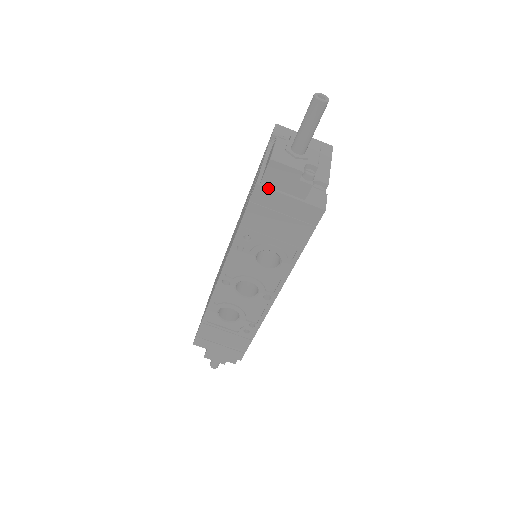
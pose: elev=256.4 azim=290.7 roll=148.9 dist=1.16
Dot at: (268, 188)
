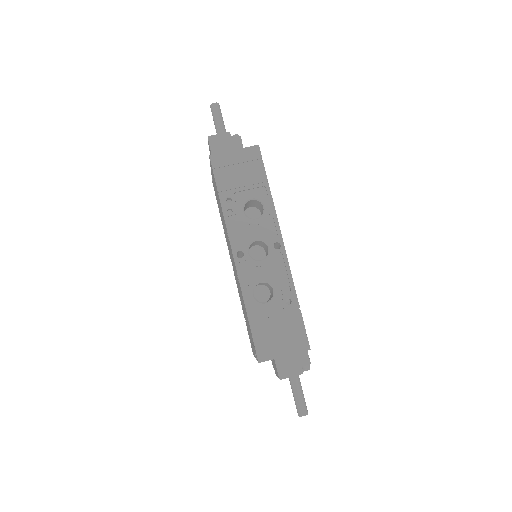
Dot at: (218, 153)
